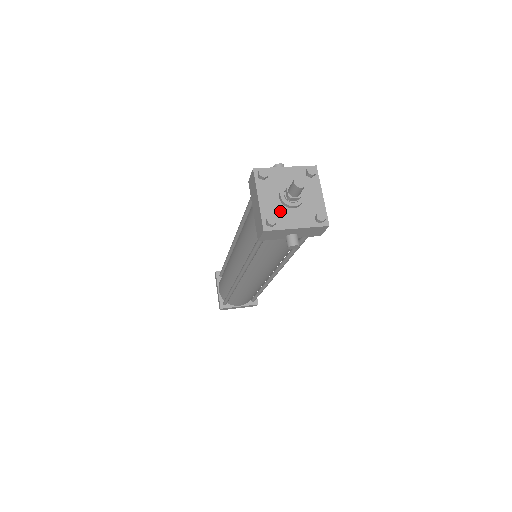
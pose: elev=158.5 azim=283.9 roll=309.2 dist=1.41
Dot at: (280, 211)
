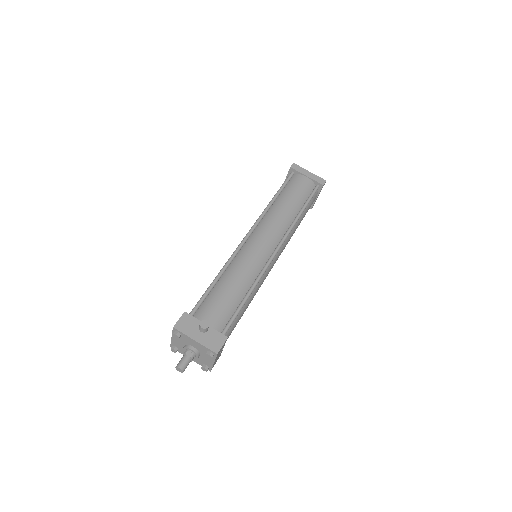
Dot at: occluded
